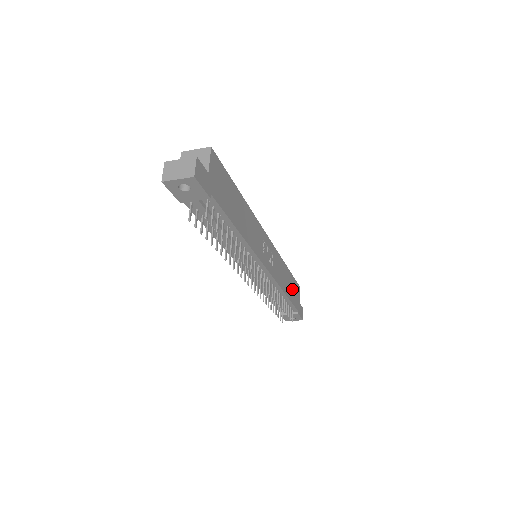
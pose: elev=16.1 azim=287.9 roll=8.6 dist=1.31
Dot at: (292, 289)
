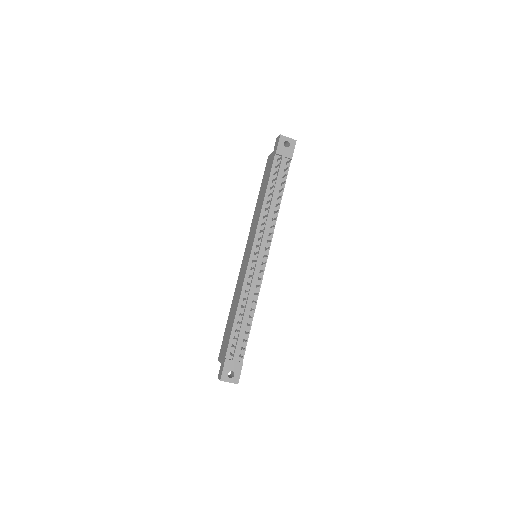
Dot at: occluded
